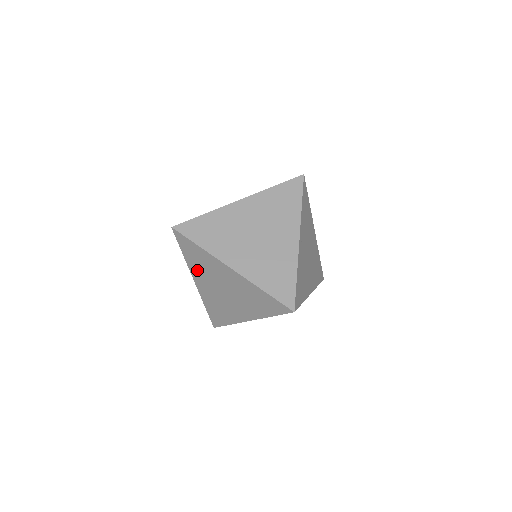
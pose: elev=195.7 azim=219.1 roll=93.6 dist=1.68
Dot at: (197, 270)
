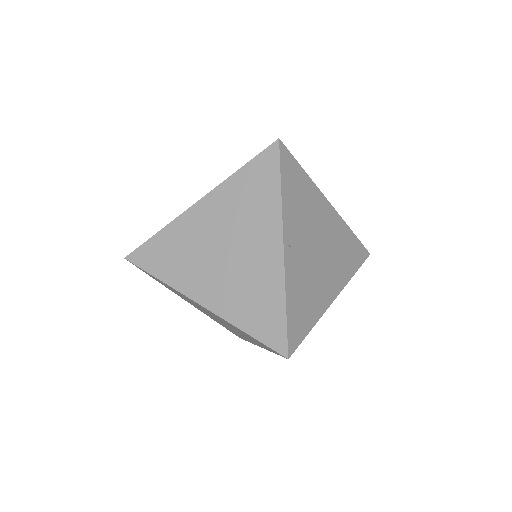
Dot at: (180, 296)
